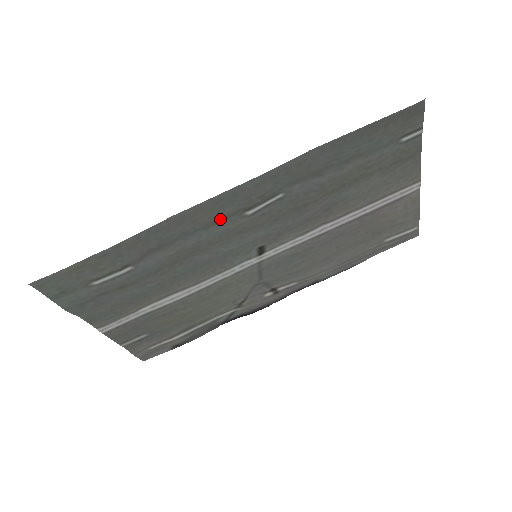
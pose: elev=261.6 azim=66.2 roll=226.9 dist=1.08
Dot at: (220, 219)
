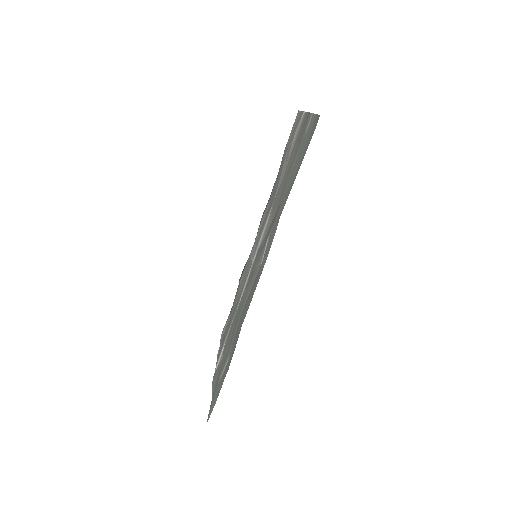
Dot at: (252, 288)
